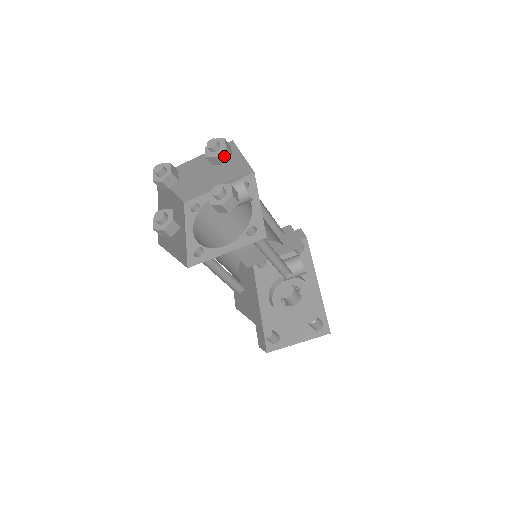
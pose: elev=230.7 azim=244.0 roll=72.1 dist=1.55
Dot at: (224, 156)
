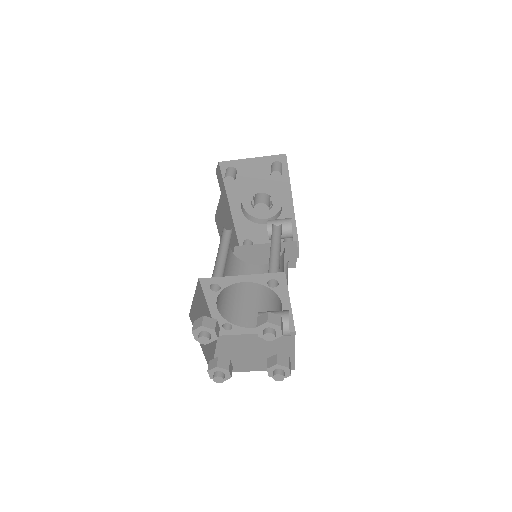
Dot at: occluded
